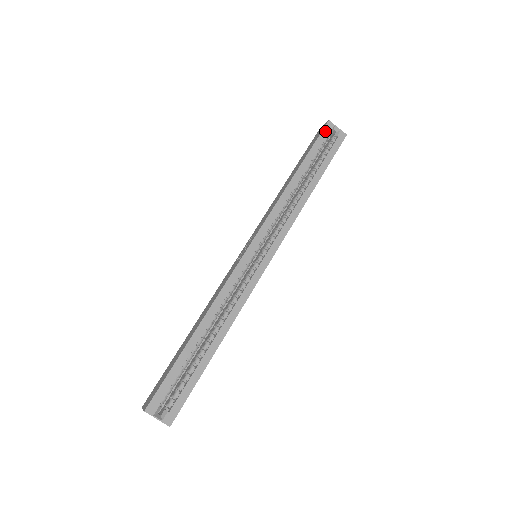
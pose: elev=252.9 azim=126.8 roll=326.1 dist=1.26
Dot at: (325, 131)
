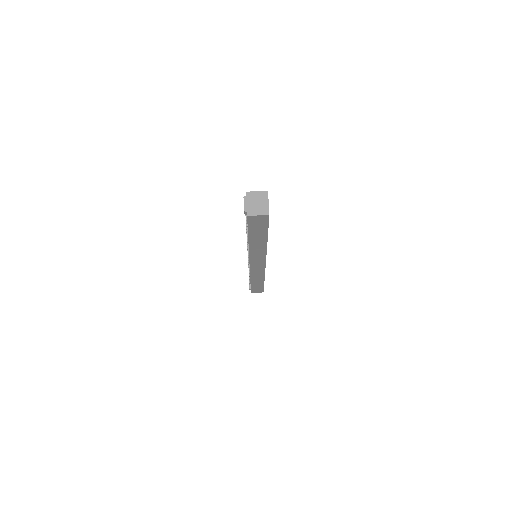
Dot at: occluded
